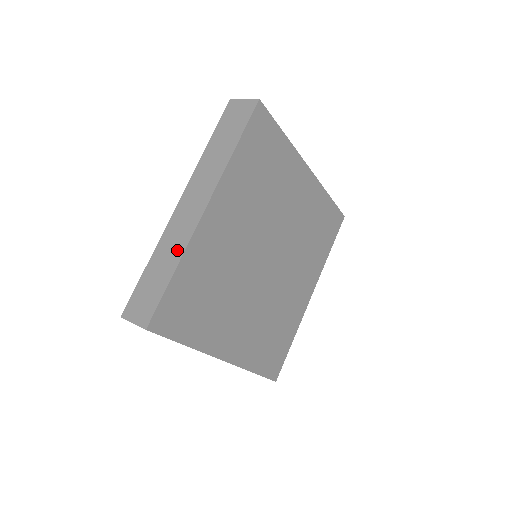
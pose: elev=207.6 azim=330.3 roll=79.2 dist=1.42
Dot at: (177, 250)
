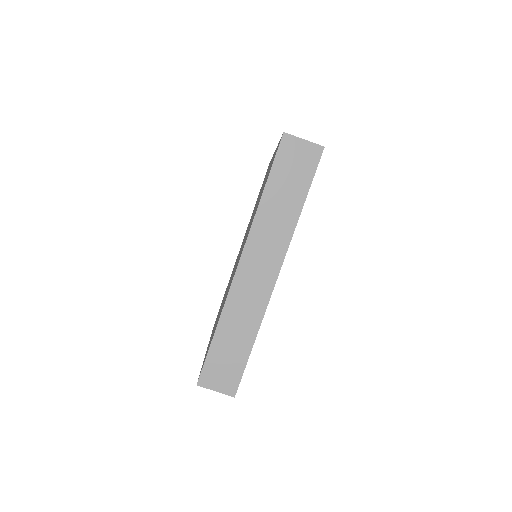
Dot at: (252, 319)
